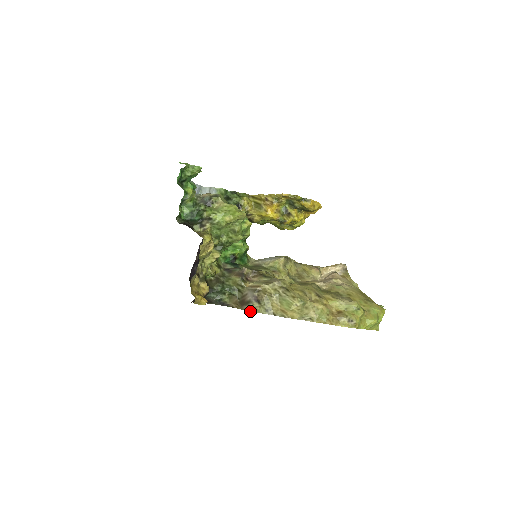
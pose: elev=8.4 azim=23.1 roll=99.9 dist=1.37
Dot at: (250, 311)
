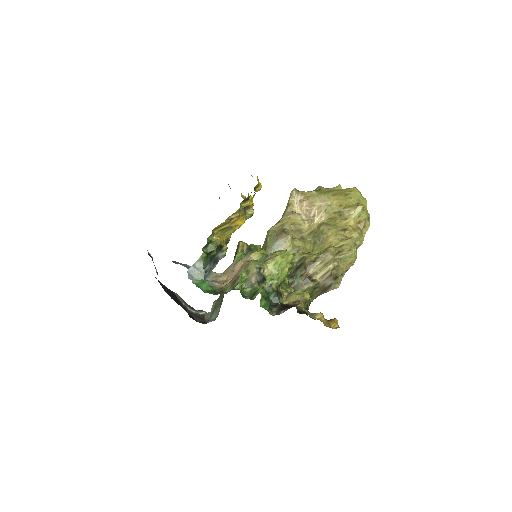
Dot at: occluded
